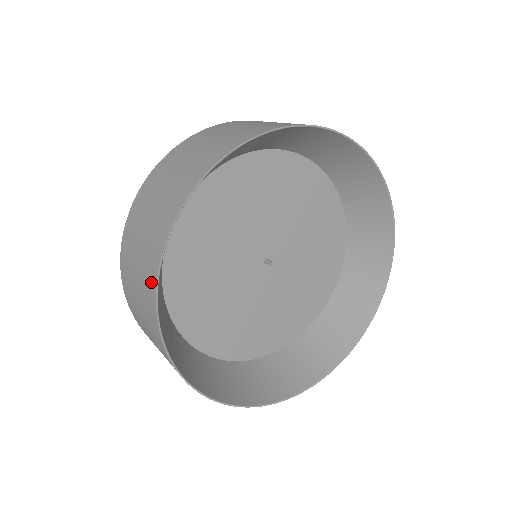
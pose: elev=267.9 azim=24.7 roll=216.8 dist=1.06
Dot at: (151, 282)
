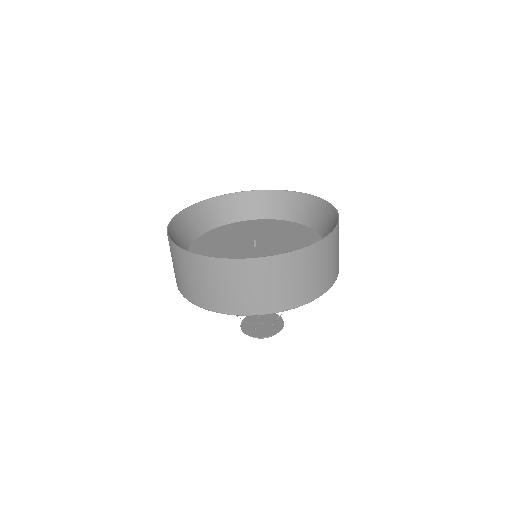
Dot at: (192, 211)
